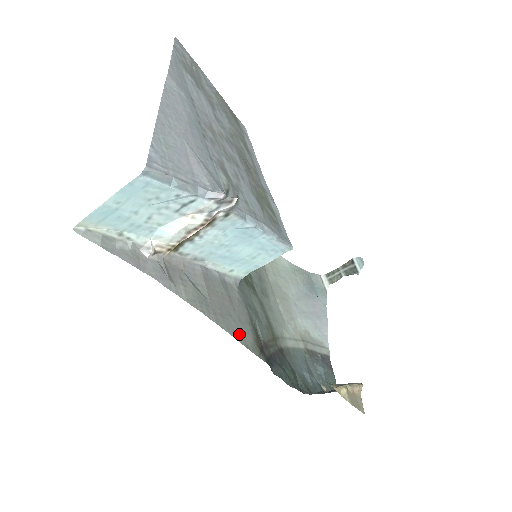
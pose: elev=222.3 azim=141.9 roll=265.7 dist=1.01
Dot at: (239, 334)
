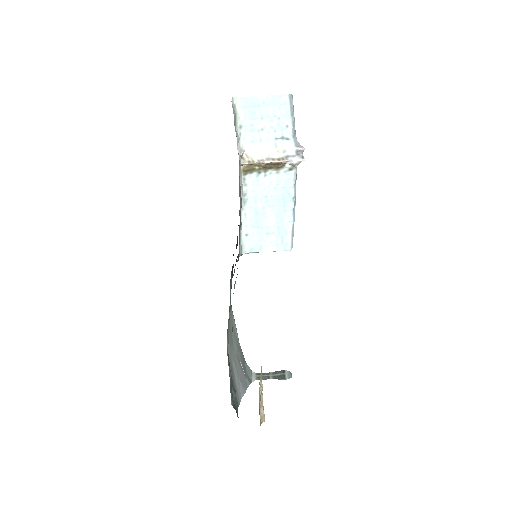
Dot at: occluded
